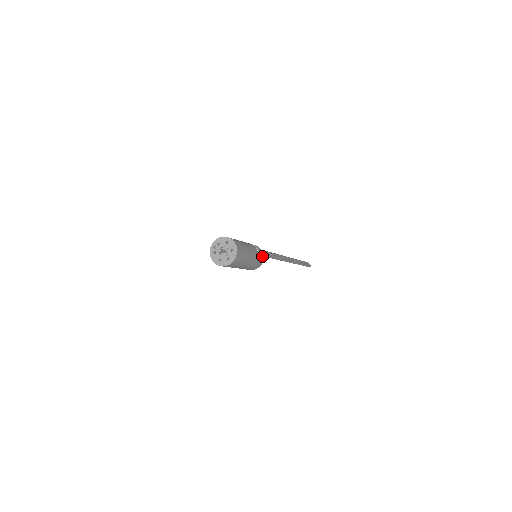
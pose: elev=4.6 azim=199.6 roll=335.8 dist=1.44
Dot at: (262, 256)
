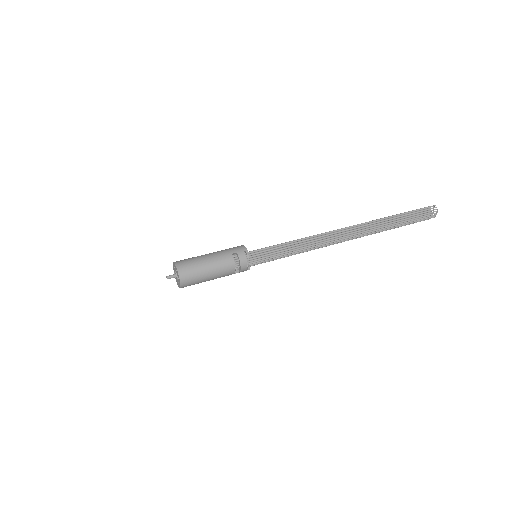
Dot at: occluded
